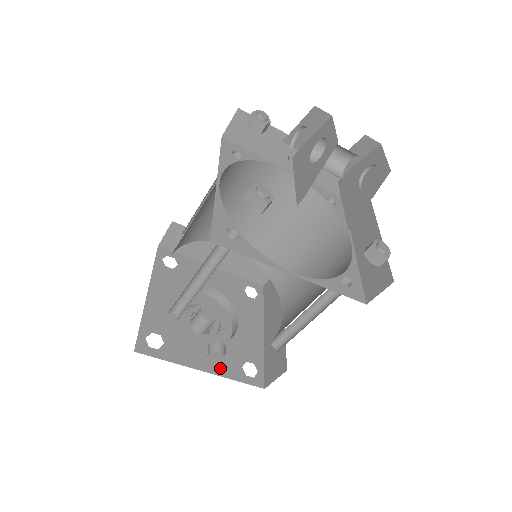
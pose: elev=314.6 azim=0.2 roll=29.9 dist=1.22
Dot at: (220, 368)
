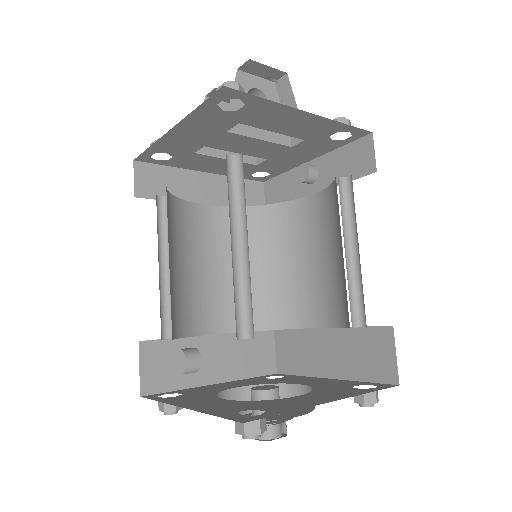
Dot at: (208, 408)
